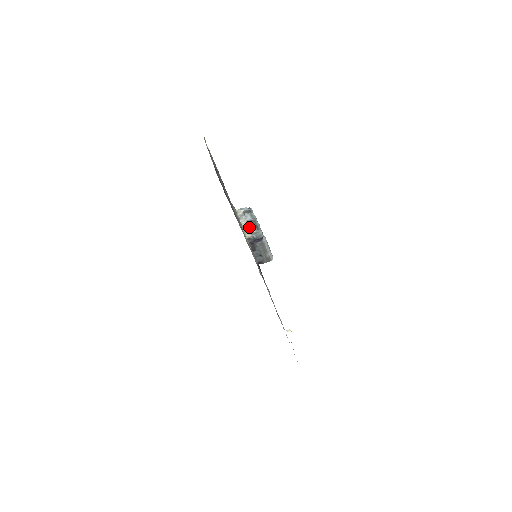
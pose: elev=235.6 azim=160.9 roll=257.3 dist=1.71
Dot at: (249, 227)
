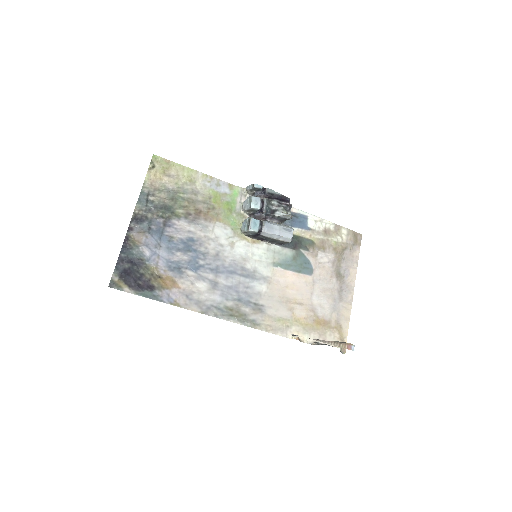
Dot at: (243, 224)
